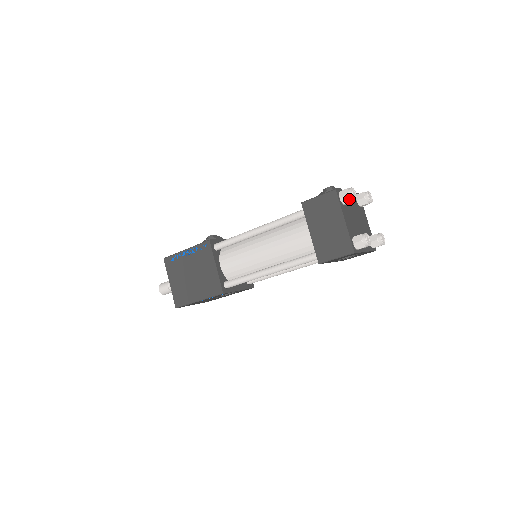
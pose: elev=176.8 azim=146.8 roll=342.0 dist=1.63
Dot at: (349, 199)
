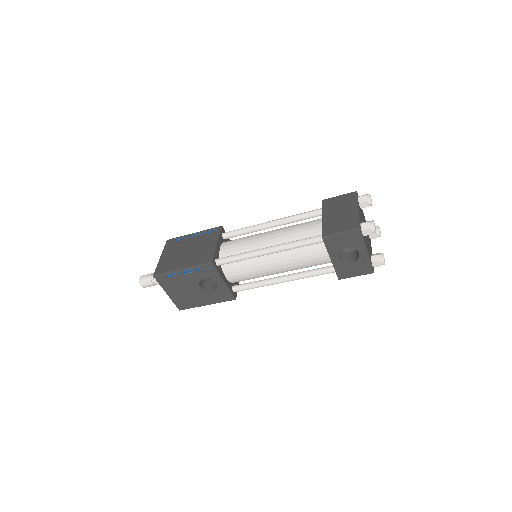
Dot at: (366, 199)
